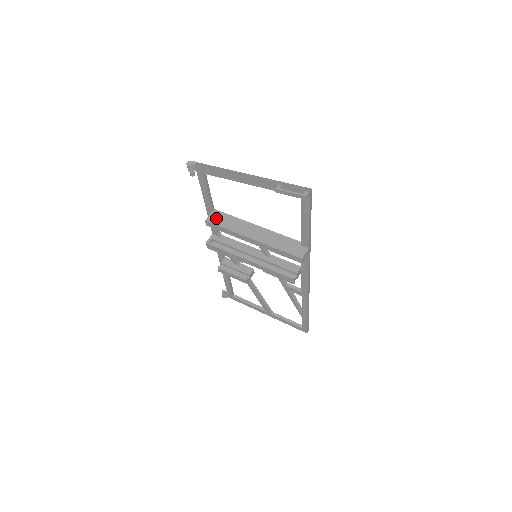
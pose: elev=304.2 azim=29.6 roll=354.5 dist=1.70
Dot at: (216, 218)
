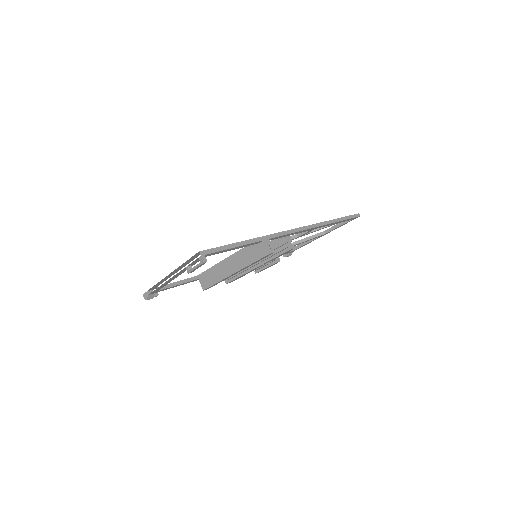
Dot at: (205, 282)
